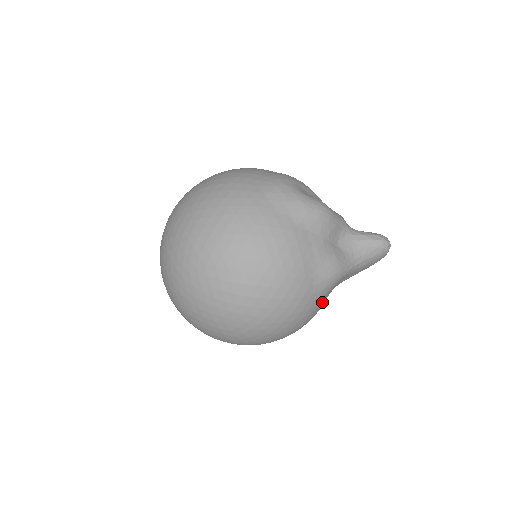
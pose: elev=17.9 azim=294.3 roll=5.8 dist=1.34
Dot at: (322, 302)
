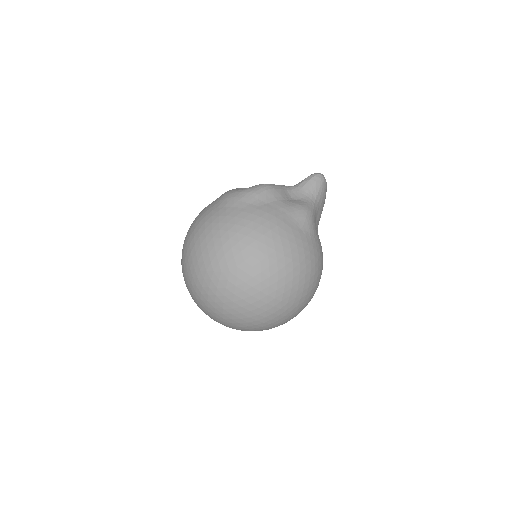
Dot at: (317, 239)
